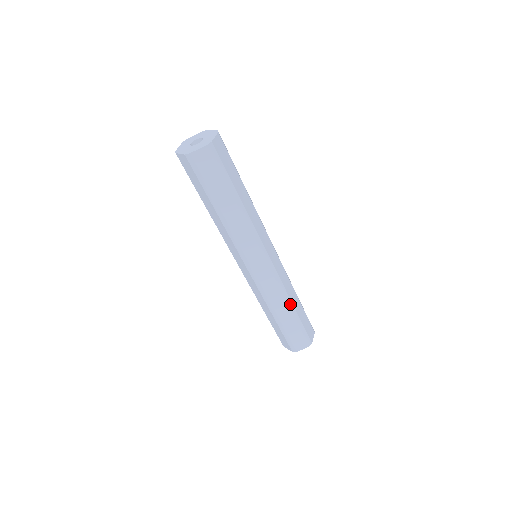
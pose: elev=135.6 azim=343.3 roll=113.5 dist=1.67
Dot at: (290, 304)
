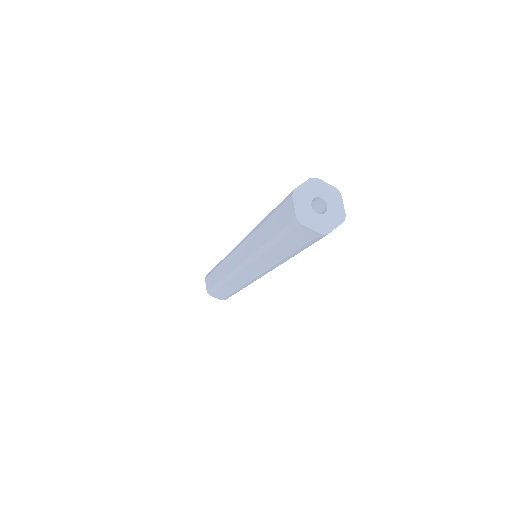
Dot at: (240, 289)
